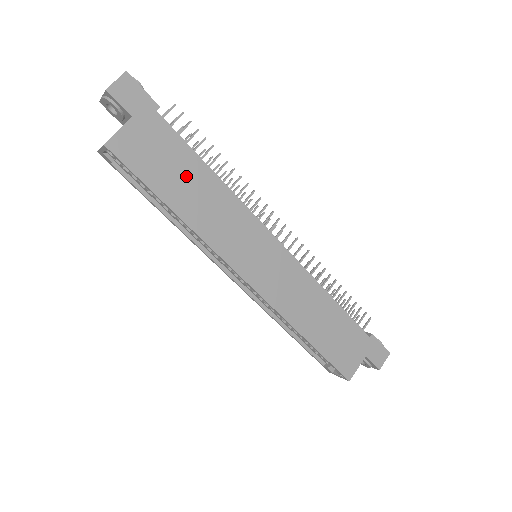
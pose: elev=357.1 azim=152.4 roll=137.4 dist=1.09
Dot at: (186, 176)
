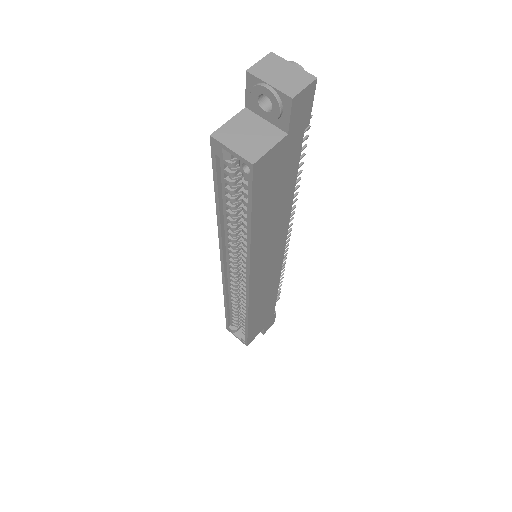
Dot at: (278, 199)
